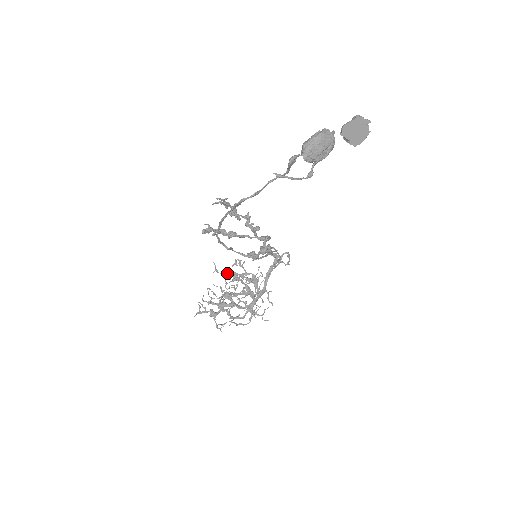
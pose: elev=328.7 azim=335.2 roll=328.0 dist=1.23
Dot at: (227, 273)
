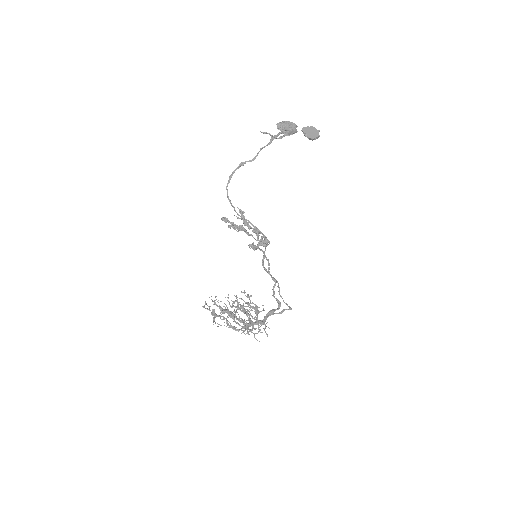
Dot at: (236, 296)
